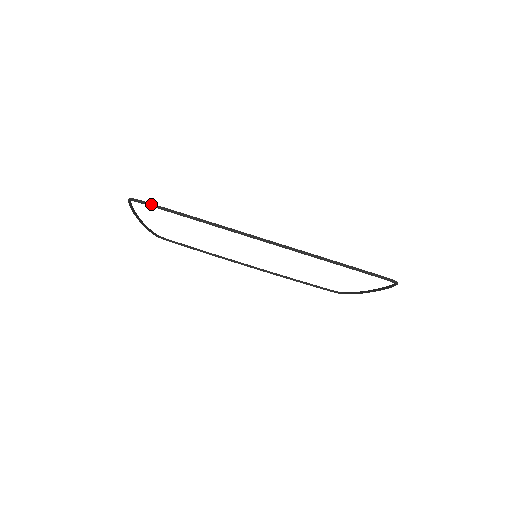
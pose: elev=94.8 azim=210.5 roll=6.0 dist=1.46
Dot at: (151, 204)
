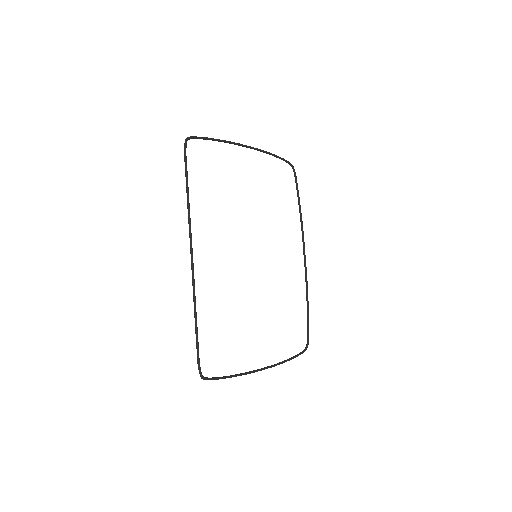
Dot at: (185, 156)
